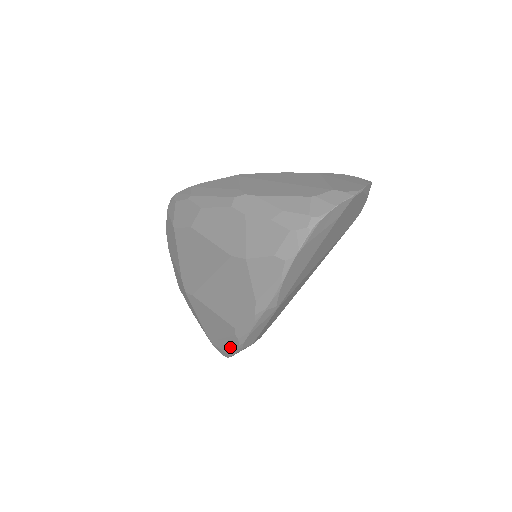
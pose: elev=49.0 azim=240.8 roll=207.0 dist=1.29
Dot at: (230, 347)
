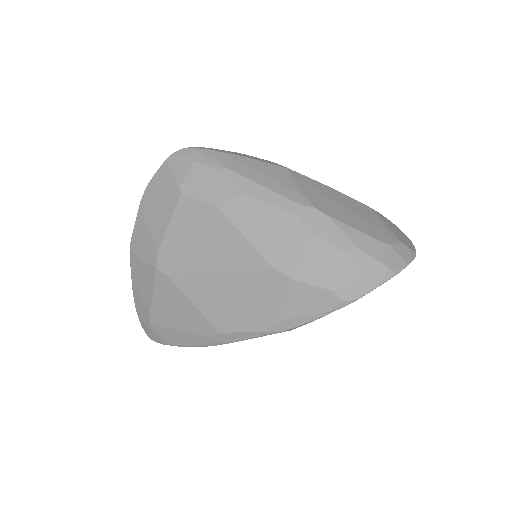
Dot at: (182, 340)
